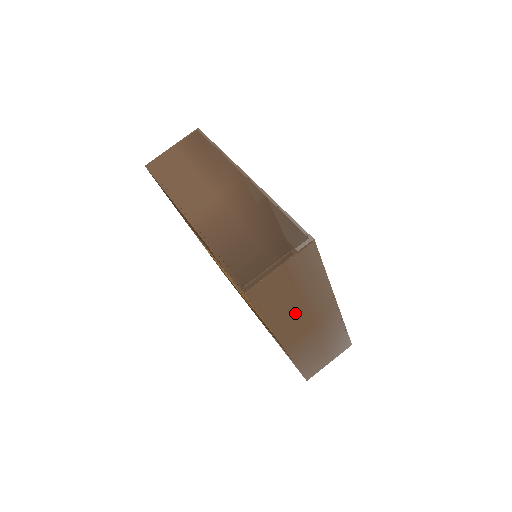
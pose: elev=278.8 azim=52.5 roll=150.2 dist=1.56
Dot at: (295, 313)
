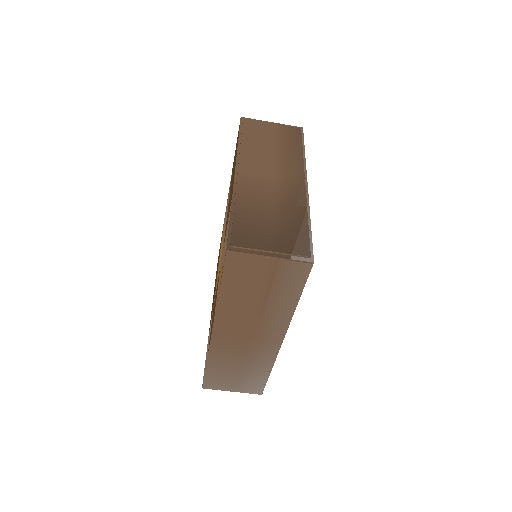
Dot at: (246, 313)
